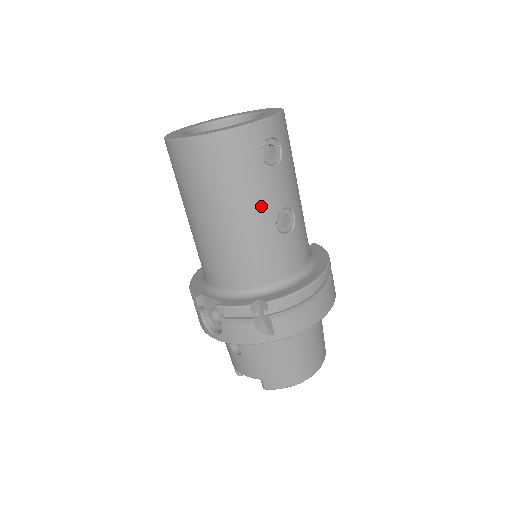
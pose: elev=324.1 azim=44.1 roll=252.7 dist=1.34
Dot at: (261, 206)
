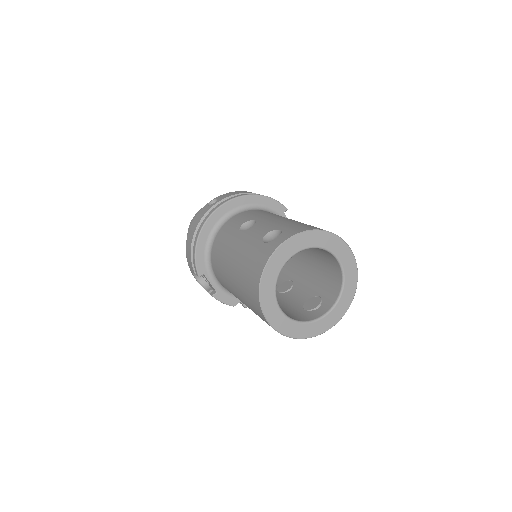
Dot at: occluded
